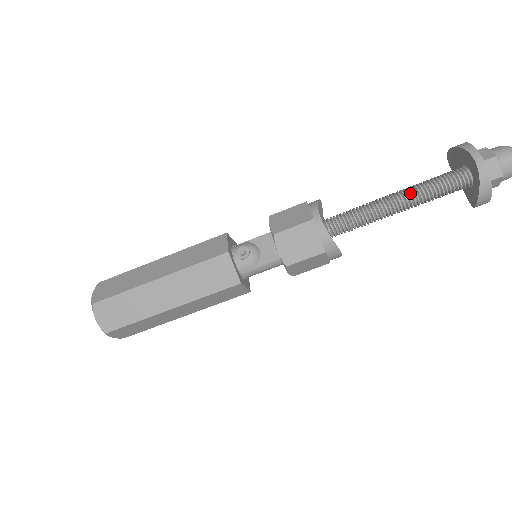
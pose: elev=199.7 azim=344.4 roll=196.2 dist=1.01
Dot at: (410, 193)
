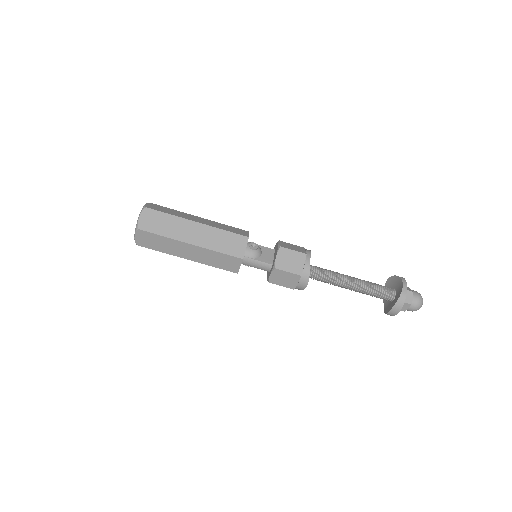
Dot at: (361, 281)
